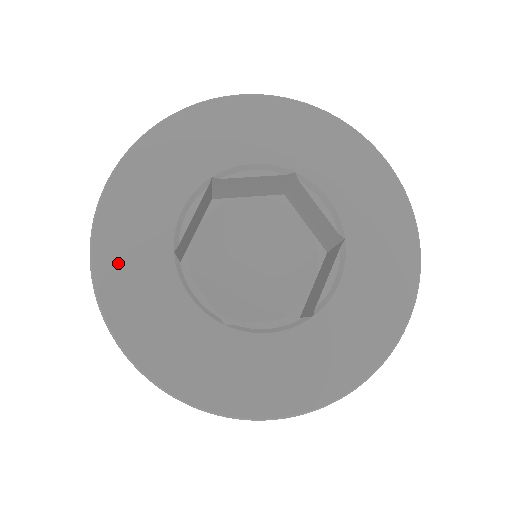
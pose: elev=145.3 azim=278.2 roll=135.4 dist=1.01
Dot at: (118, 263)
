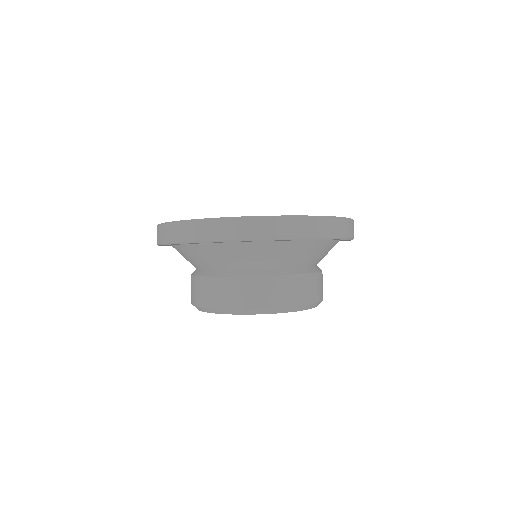
Dot at: occluded
